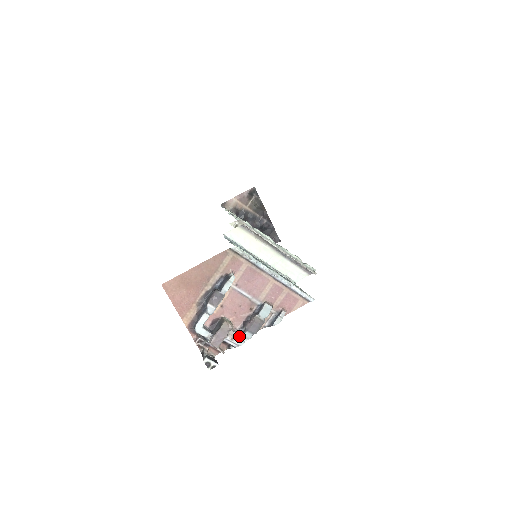
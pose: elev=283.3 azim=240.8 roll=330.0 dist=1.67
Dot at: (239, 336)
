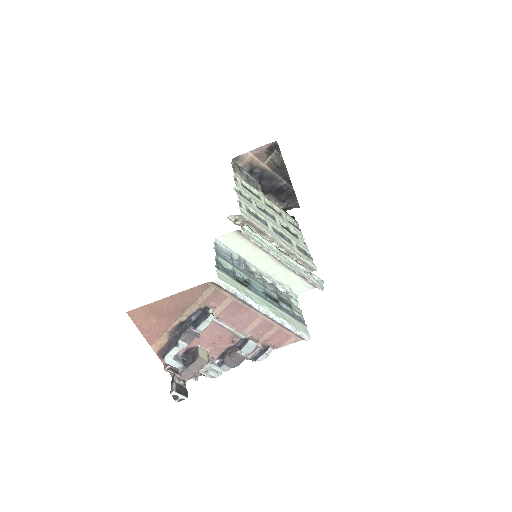
Dot at: (216, 367)
